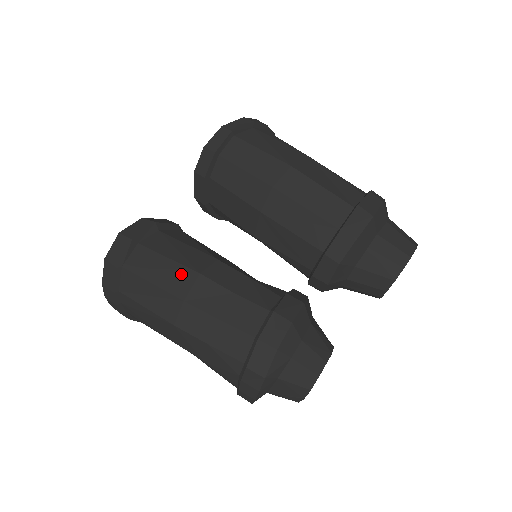
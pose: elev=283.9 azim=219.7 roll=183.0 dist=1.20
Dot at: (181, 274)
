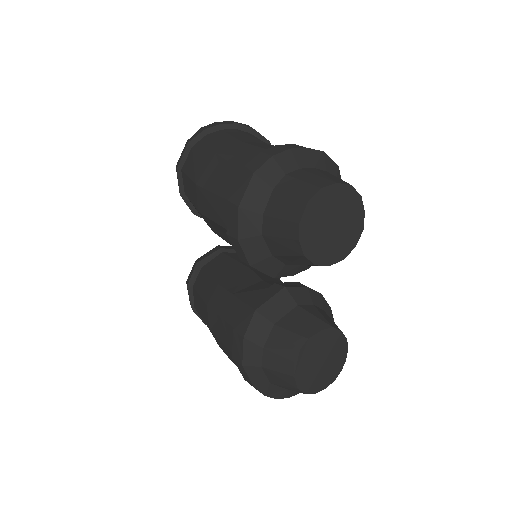
Dot at: (204, 308)
